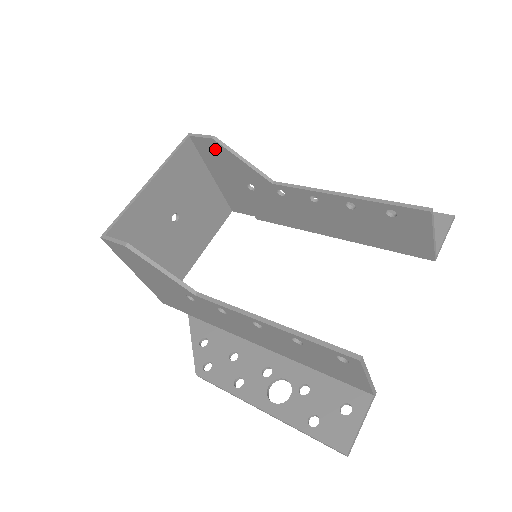
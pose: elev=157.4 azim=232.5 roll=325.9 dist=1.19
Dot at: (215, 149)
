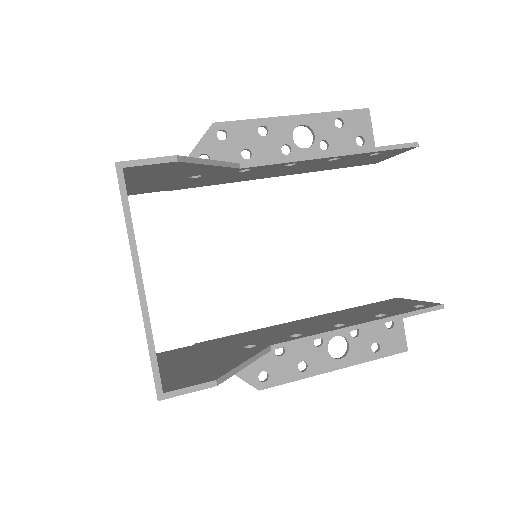
Dot at: (168, 167)
